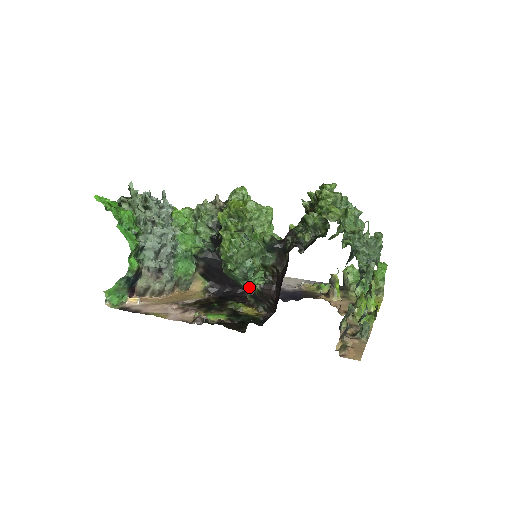
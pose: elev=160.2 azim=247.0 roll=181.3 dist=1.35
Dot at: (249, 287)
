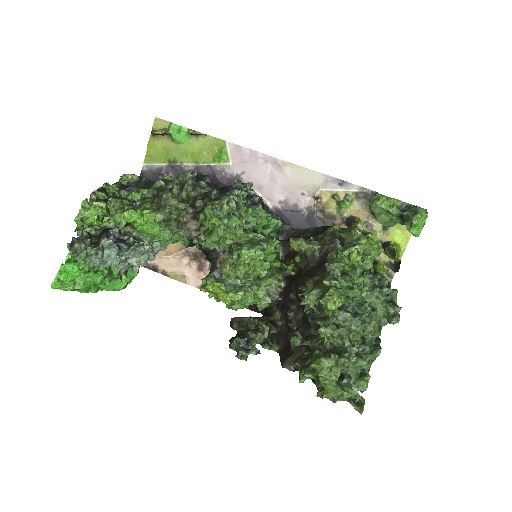
Dot at: occluded
